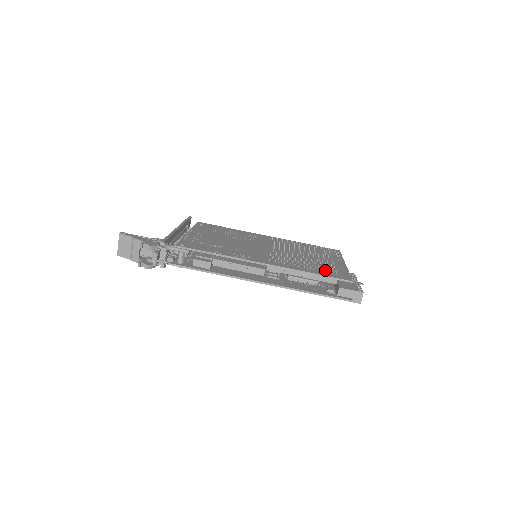
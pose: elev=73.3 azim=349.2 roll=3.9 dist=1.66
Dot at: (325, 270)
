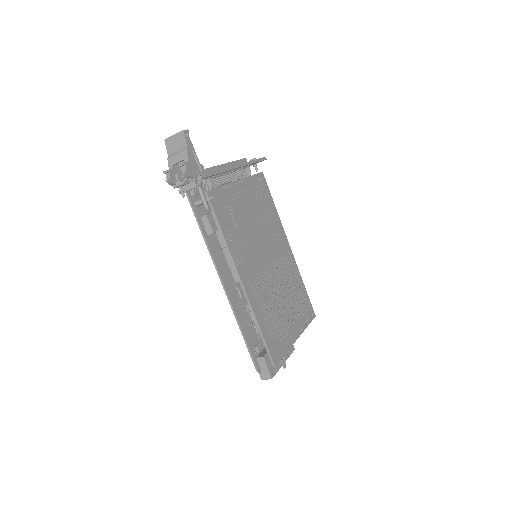
Dot at: (274, 334)
